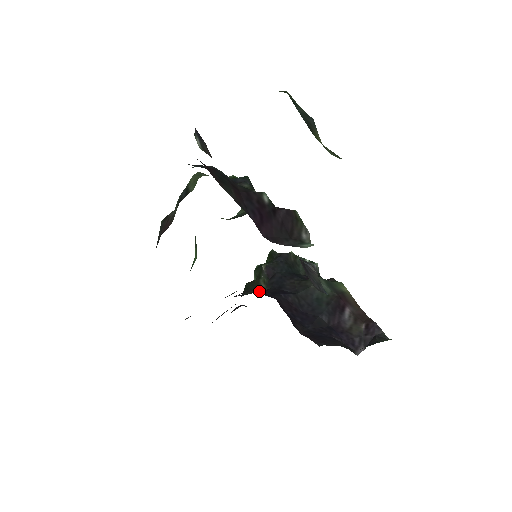
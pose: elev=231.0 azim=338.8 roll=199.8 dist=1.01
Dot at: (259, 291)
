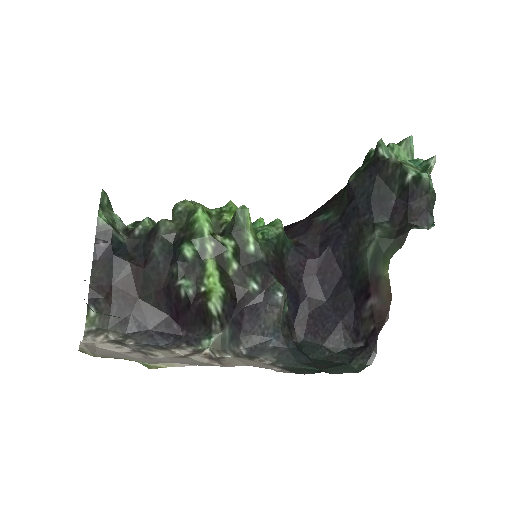
Dot at: (324, 225)
